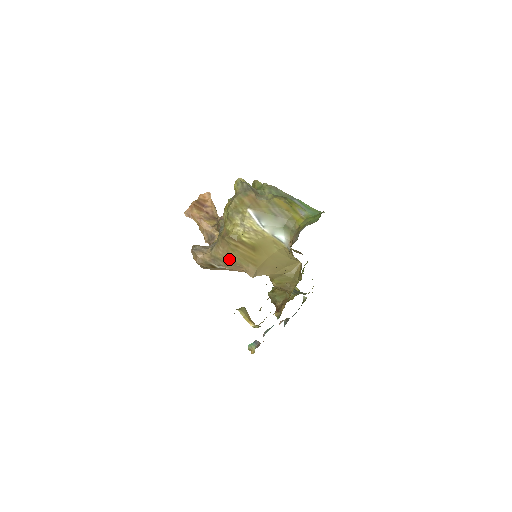
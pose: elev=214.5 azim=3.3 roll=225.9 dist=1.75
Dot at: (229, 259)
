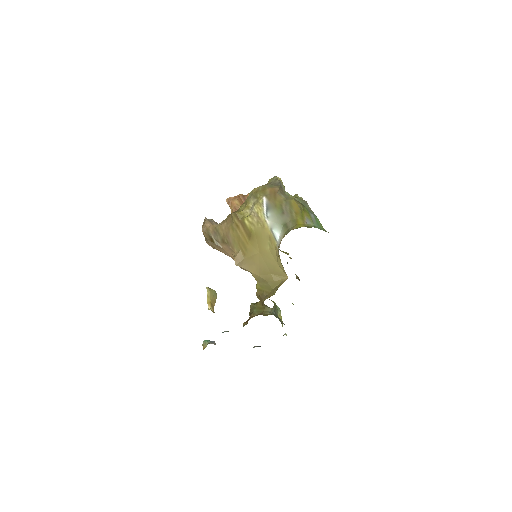
Dot at: (227, 237)
